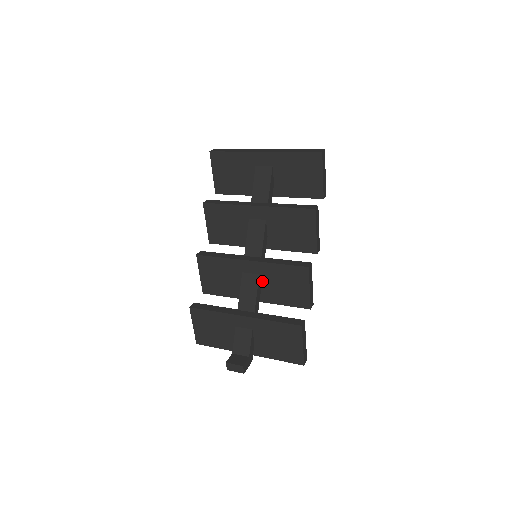
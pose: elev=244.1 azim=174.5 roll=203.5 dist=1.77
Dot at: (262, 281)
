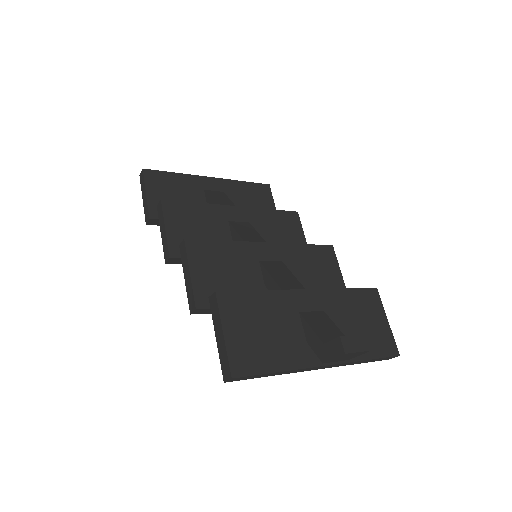
Dot at: occluded
